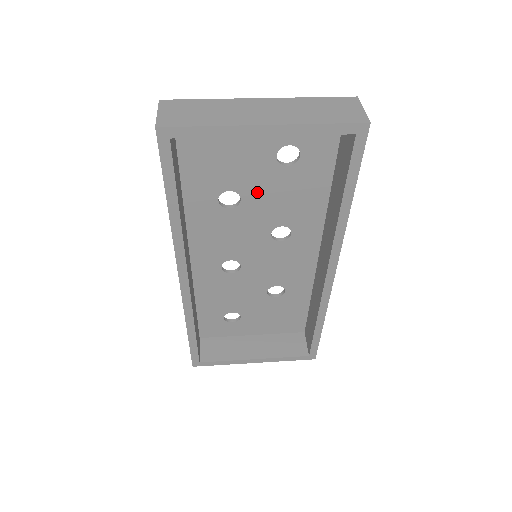
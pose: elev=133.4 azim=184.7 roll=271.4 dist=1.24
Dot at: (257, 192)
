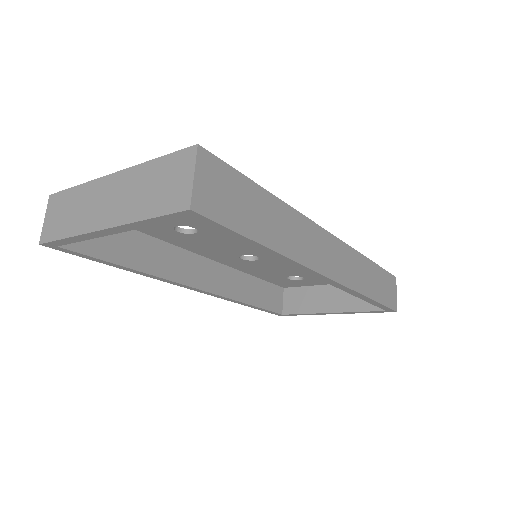
Dot at: occluded
